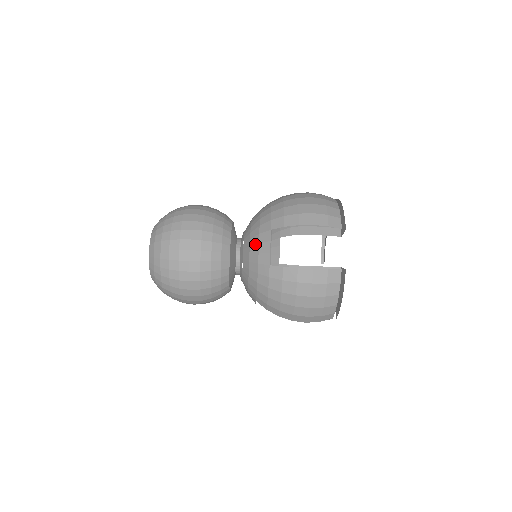
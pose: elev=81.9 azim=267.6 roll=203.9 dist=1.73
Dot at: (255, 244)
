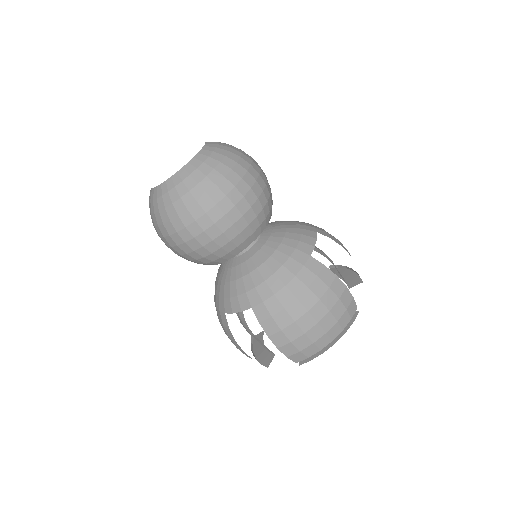
Dot at: (236, 290)
